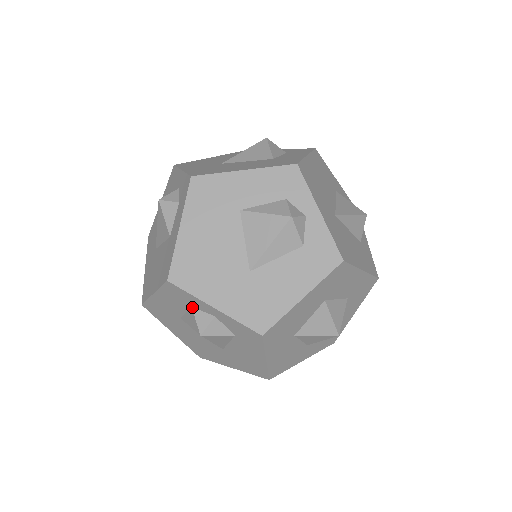
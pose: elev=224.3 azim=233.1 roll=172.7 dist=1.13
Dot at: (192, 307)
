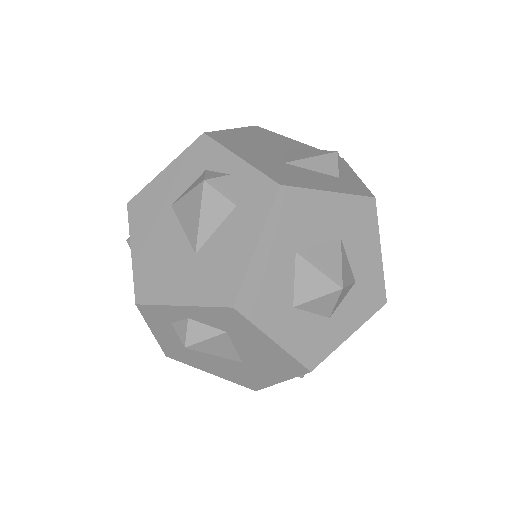
Dot at: (207, 170)
